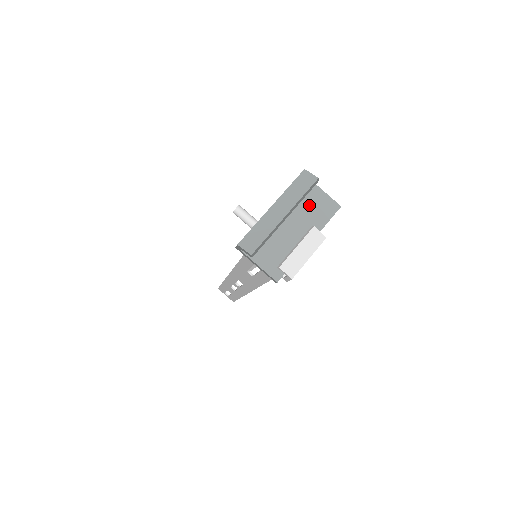
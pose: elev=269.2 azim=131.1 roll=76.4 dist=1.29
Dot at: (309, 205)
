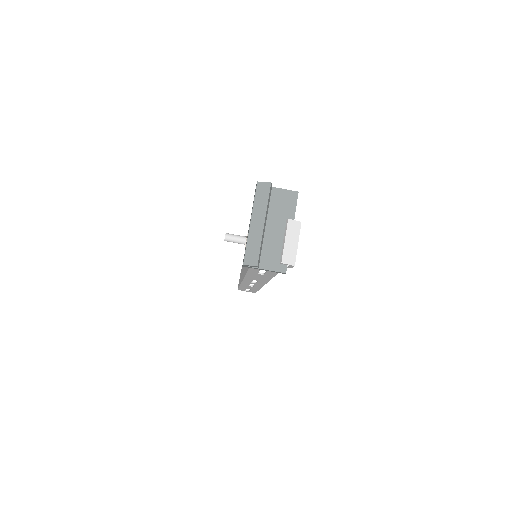
Dot at: (275, 205)
